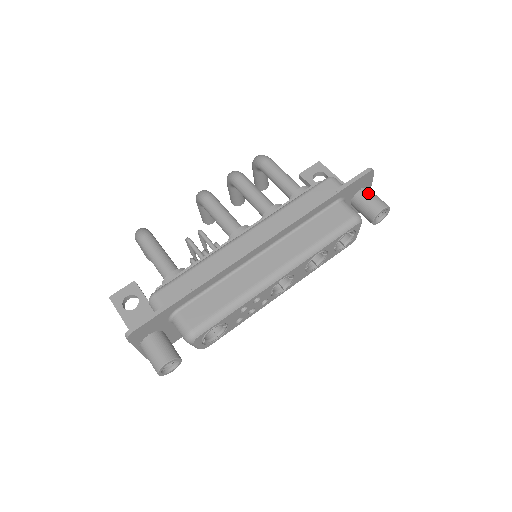
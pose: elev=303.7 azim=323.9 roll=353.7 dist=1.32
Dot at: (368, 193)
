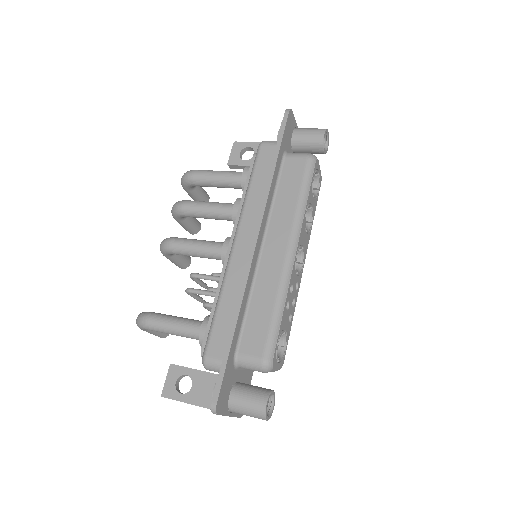
Dot at: (301, 132)
